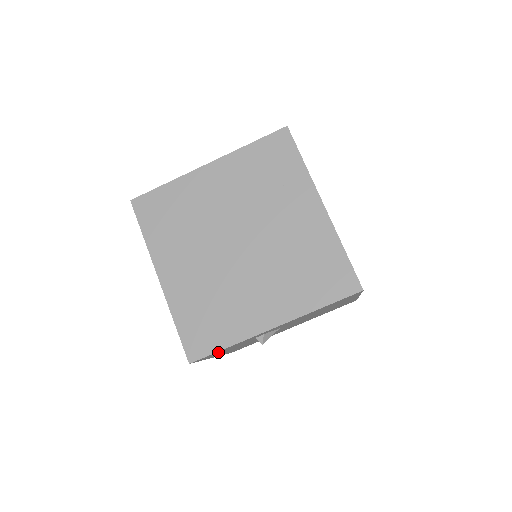
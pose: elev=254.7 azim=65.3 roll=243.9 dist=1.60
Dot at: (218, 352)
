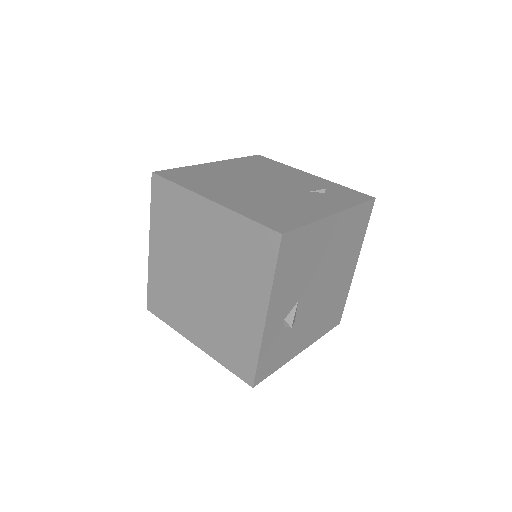
Dot at: (266, 362)
